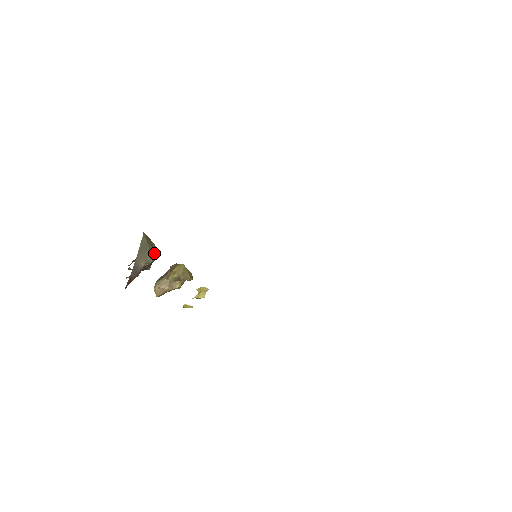
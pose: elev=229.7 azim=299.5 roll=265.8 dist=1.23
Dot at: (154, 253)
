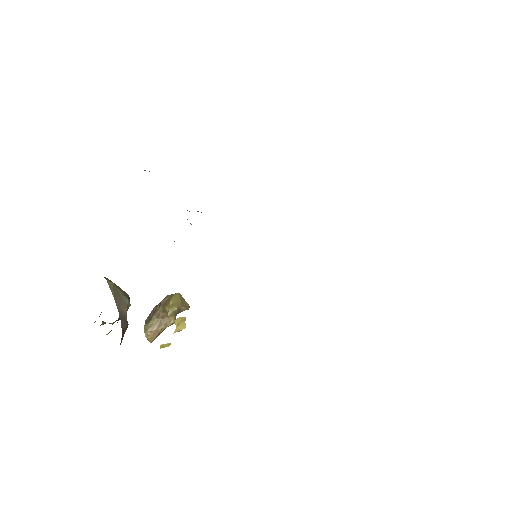
Dot at: (127, 295)
